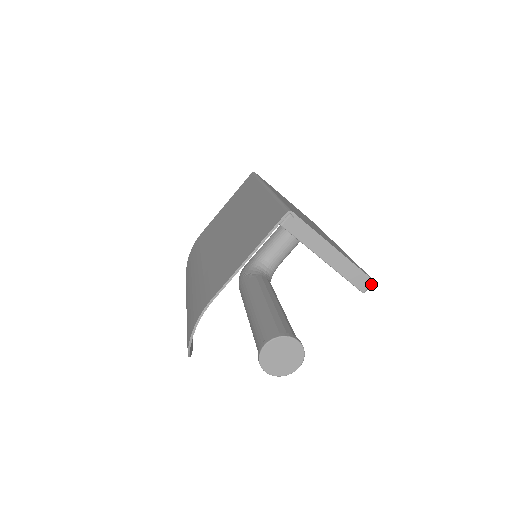
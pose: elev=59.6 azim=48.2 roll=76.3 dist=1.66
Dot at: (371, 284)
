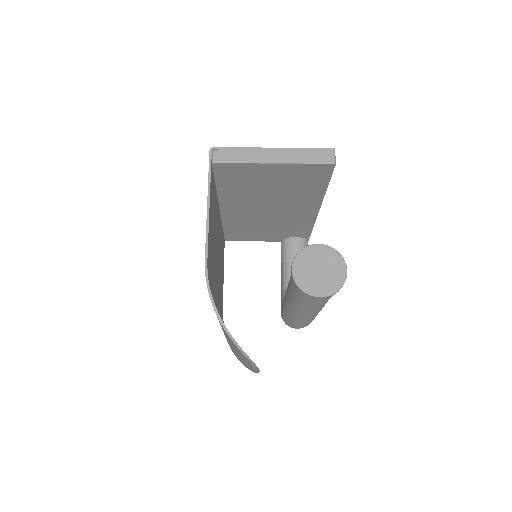
Dot at: (333, 152)
